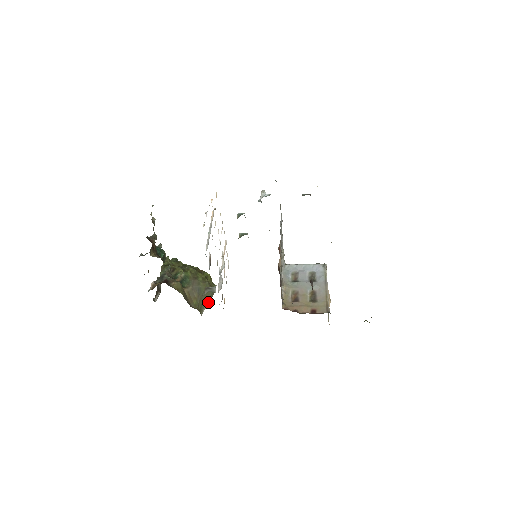
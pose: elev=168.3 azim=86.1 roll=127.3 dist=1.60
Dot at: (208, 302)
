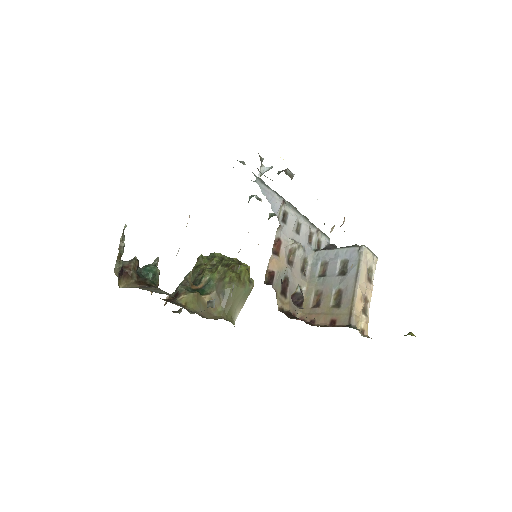
Dot at: (243, 303)
